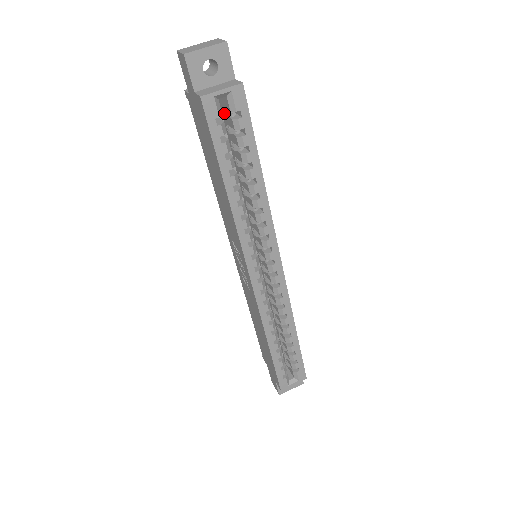
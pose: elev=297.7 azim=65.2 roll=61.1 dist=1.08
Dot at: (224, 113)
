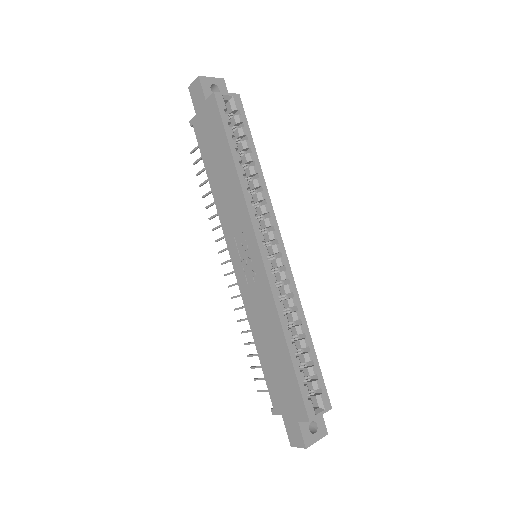
Dot at: occluded
